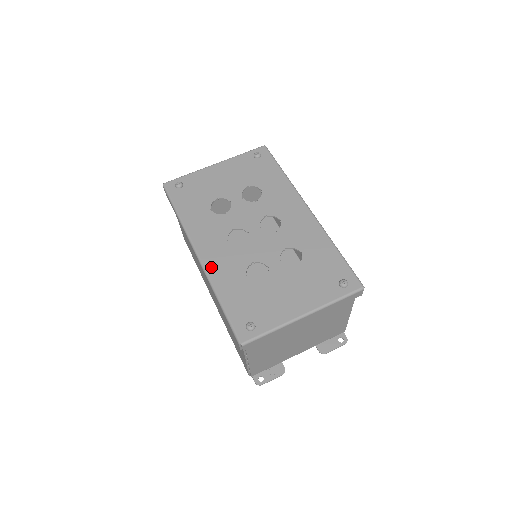
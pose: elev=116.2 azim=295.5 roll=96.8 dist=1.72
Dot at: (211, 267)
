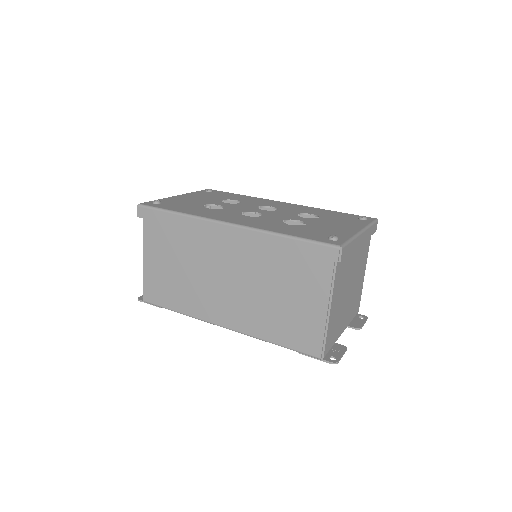
Dot at: (251, 225)
